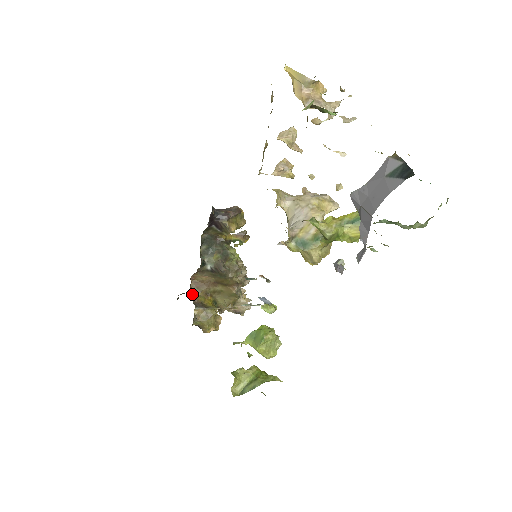
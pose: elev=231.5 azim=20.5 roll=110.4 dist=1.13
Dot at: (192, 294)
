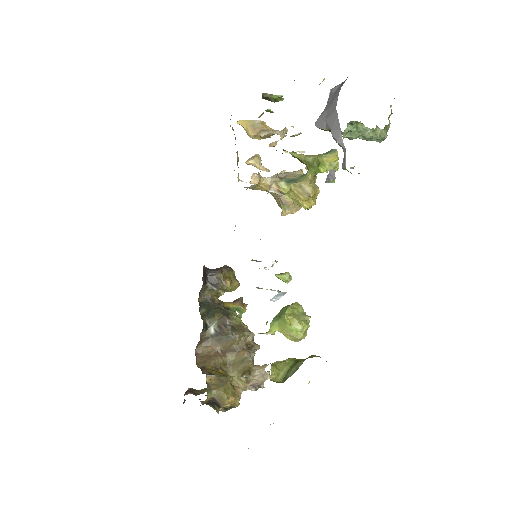
Dot at: (200, 368)
